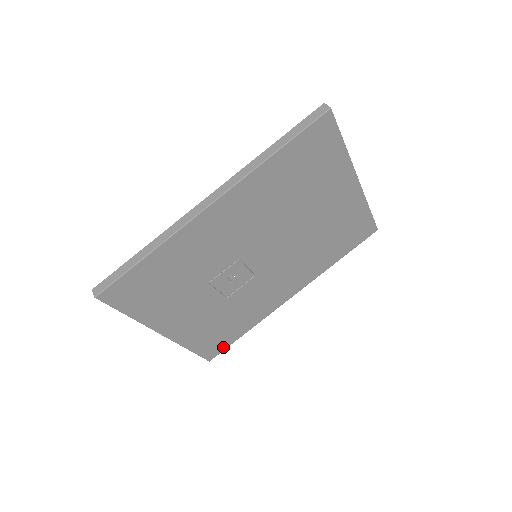
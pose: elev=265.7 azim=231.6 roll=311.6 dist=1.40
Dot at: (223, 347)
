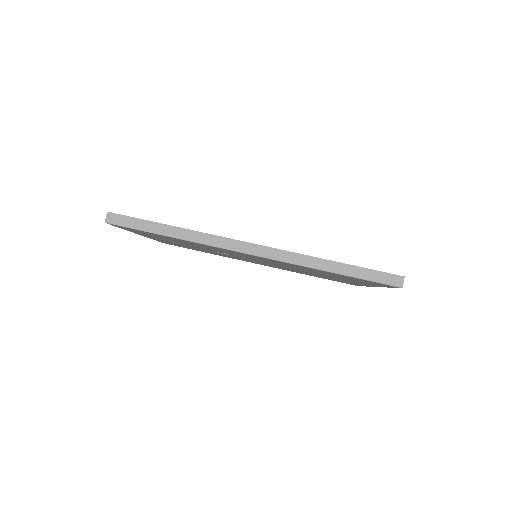
Dot at: occluded
